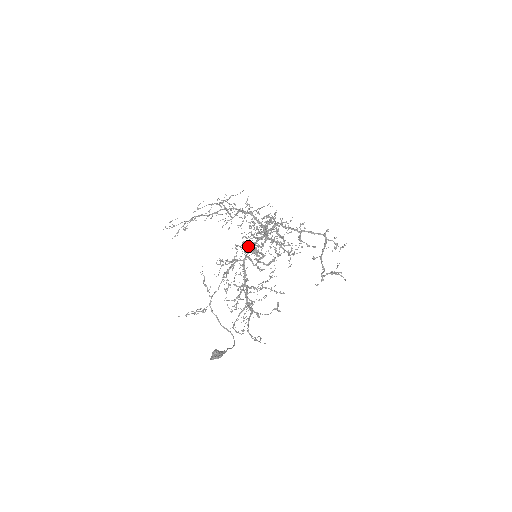
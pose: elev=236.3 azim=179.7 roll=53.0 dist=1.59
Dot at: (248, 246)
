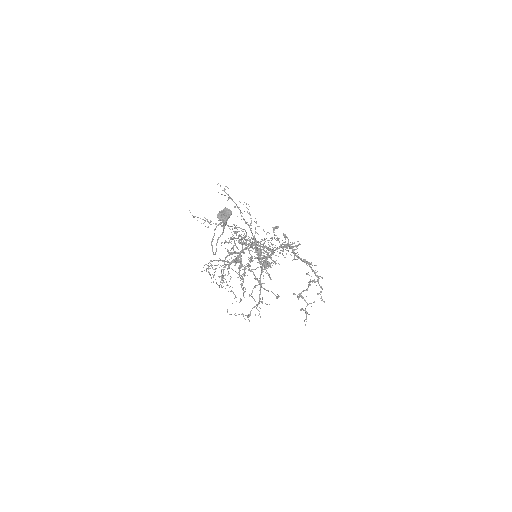
Dot at: (261, 241)
